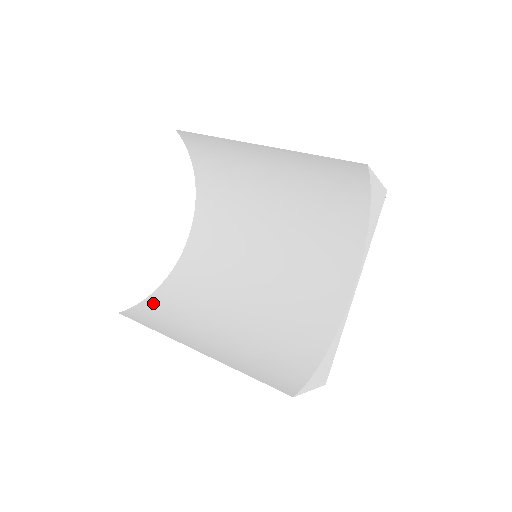
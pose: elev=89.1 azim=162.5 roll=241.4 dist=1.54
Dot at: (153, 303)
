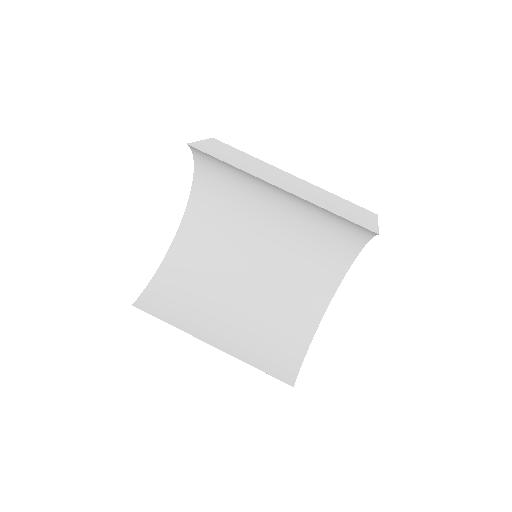
Dot at: (158, 288)
